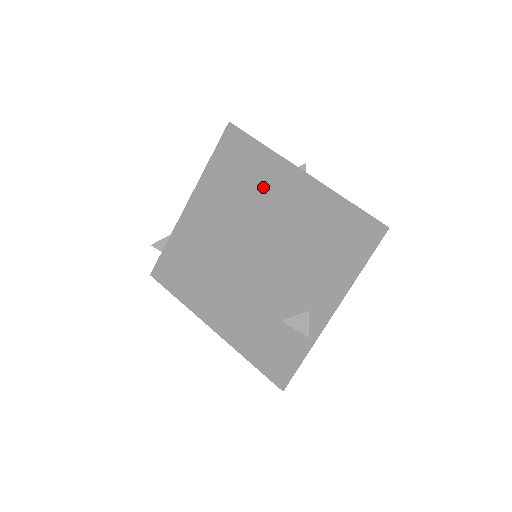
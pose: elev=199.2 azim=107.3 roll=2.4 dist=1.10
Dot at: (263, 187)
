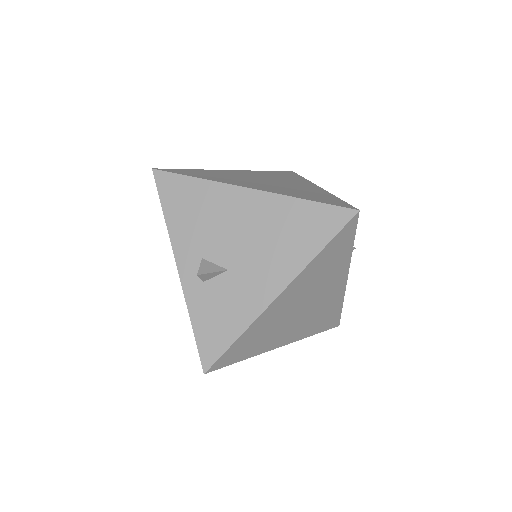
Dot at: (316, 296)
